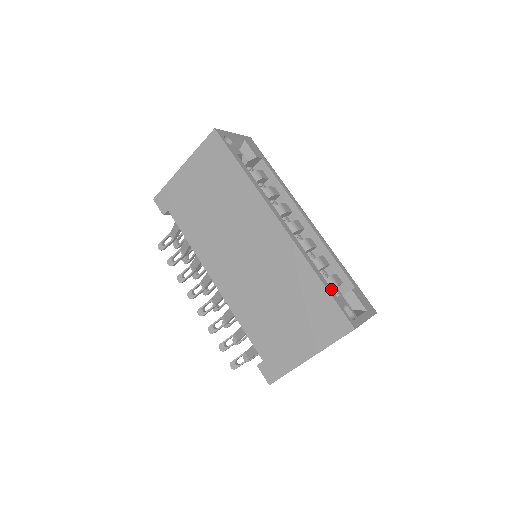
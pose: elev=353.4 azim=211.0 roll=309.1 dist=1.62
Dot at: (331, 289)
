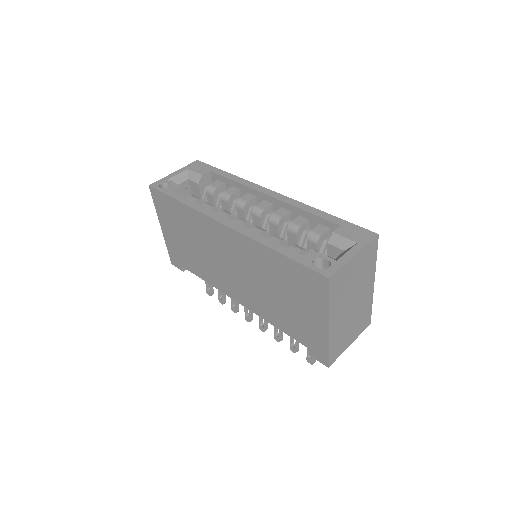
Dot at: (293, 252)
